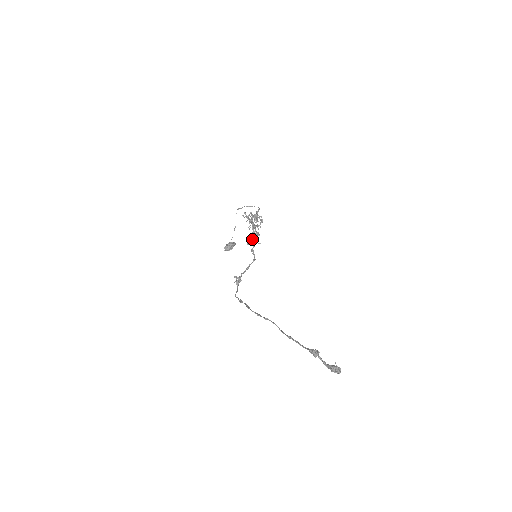
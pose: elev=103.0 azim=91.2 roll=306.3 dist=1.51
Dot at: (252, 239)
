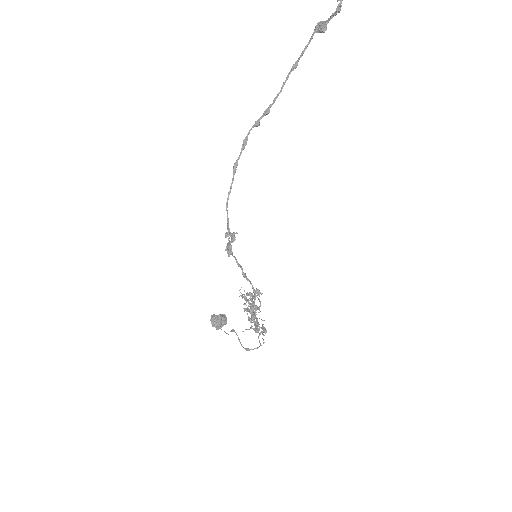
Dot at: occluded
